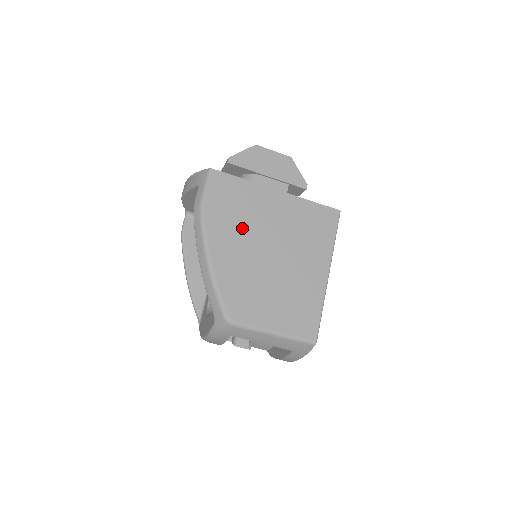
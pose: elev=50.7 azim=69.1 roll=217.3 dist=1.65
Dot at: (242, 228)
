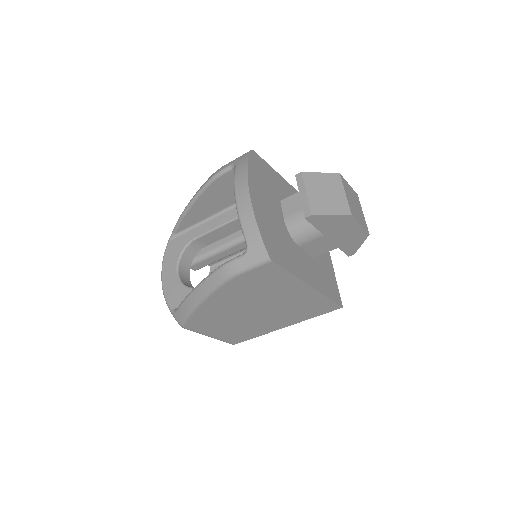
Dot at: (250, 296)
